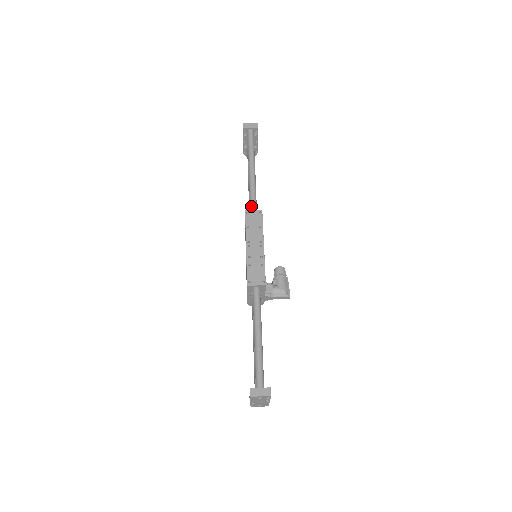
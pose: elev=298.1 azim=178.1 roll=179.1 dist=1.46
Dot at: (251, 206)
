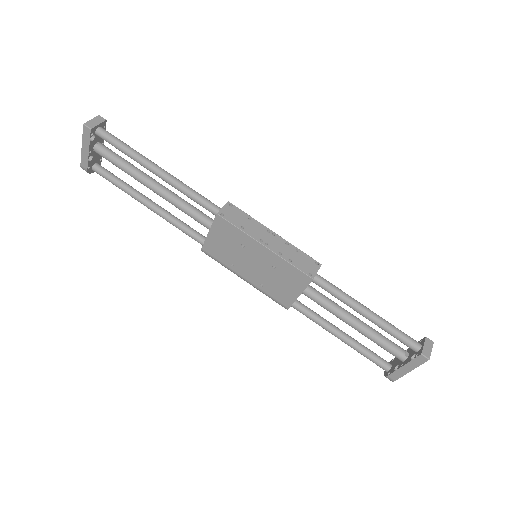
Dot at: (211, 207)
